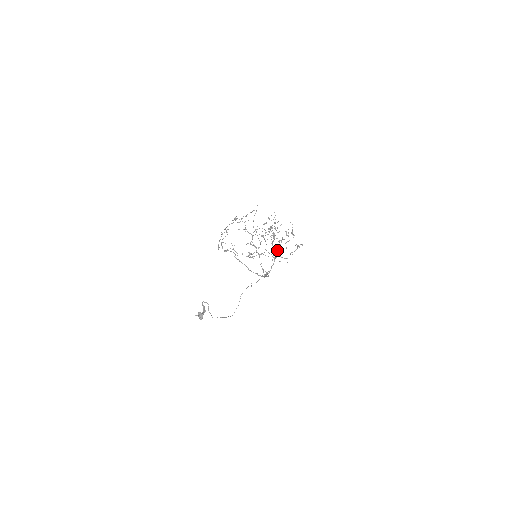
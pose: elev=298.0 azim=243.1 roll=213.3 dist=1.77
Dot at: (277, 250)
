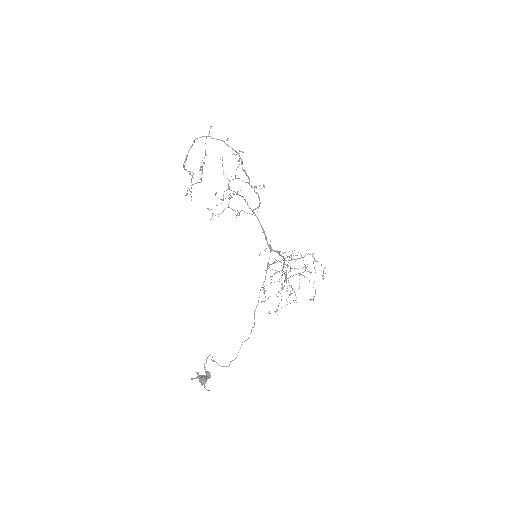
Dot at: occluded
